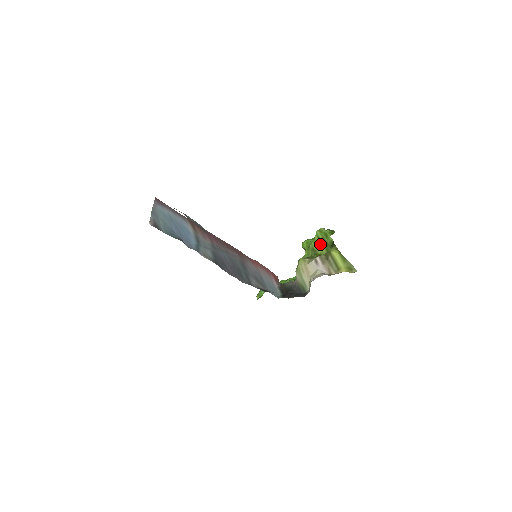
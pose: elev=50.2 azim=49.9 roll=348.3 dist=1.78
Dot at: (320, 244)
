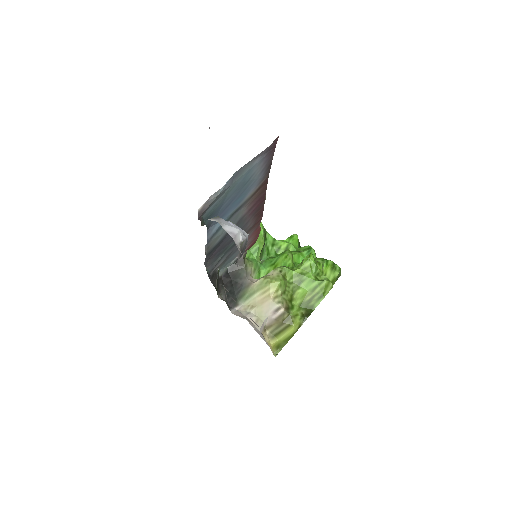
Dot at: (308, 292)
